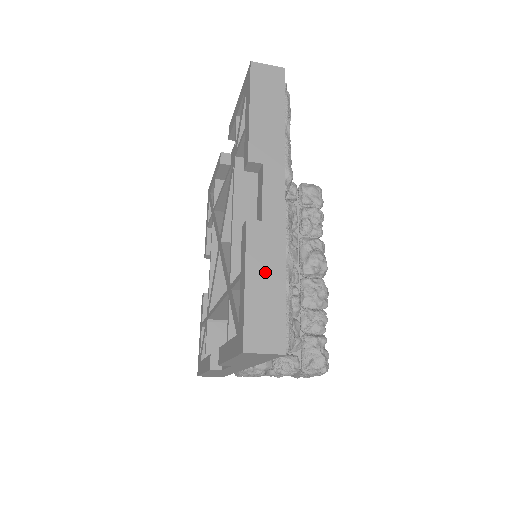
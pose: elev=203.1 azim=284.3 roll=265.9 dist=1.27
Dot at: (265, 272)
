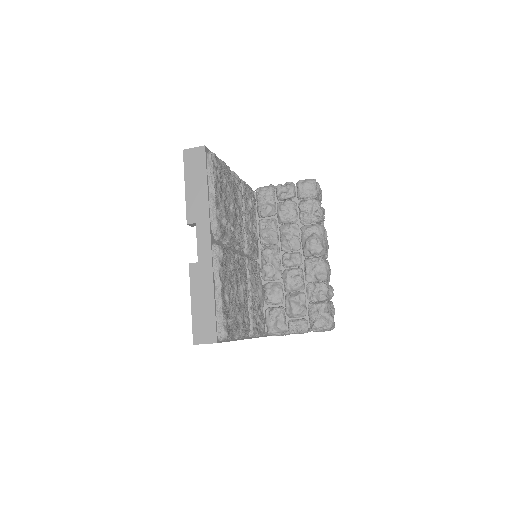
Dot at: (202, 295)
